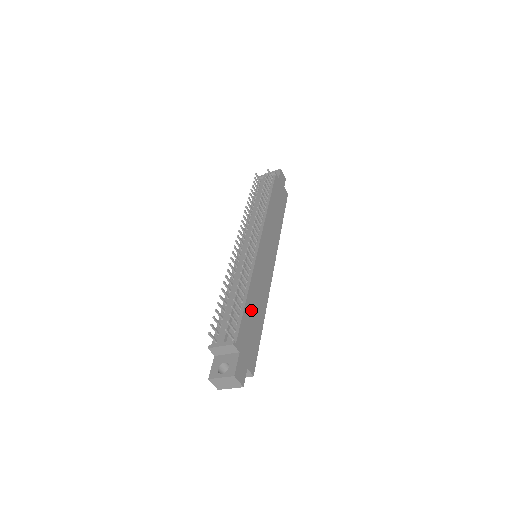
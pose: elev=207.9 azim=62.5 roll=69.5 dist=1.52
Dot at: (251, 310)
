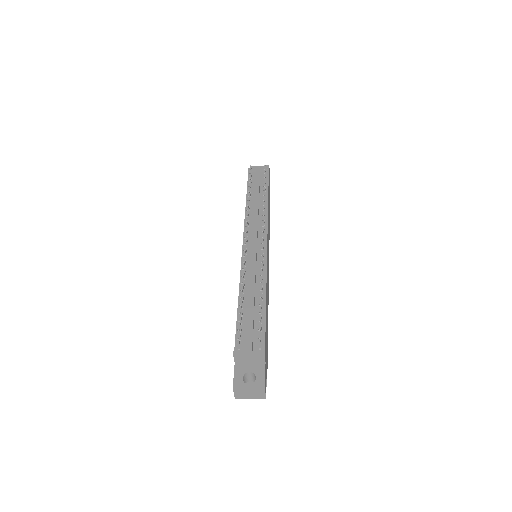
Dot at: (266, 316)
